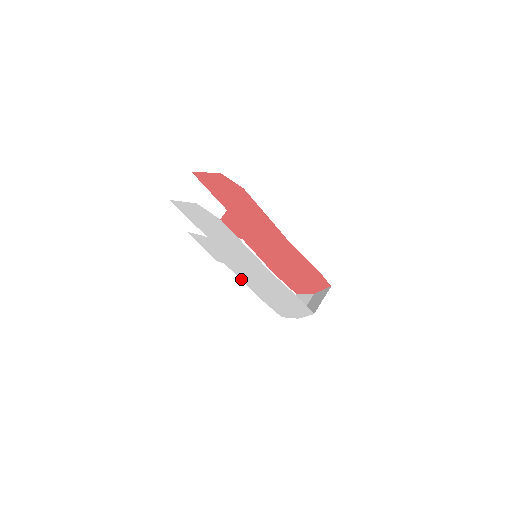
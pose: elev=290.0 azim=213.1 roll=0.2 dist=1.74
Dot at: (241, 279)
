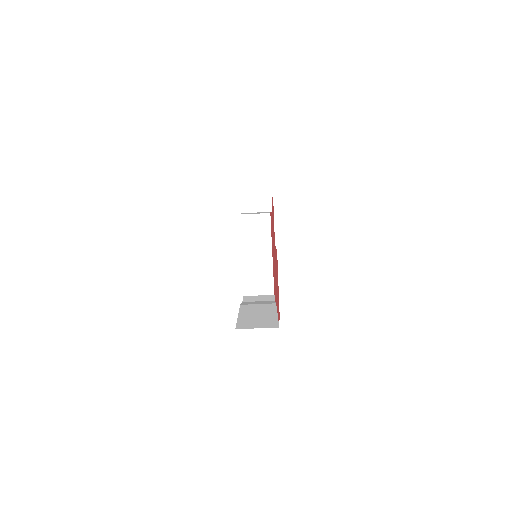
Dot at: occluded
